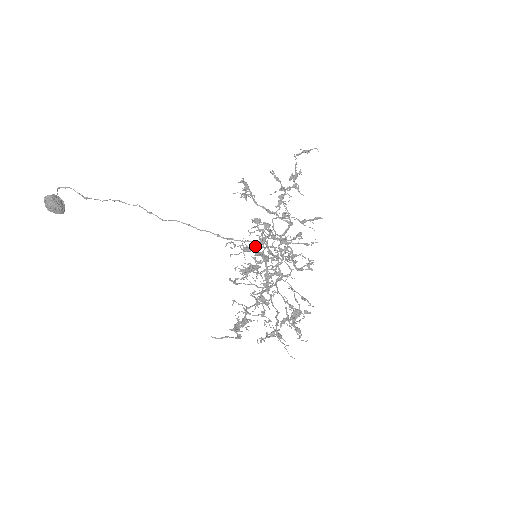
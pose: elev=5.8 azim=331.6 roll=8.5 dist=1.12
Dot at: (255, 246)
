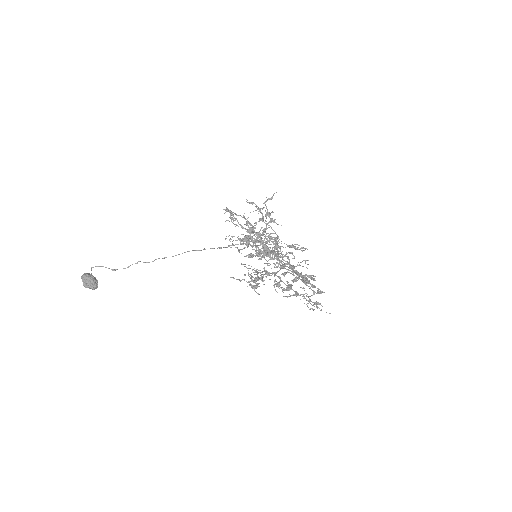
Dot at: occluded
